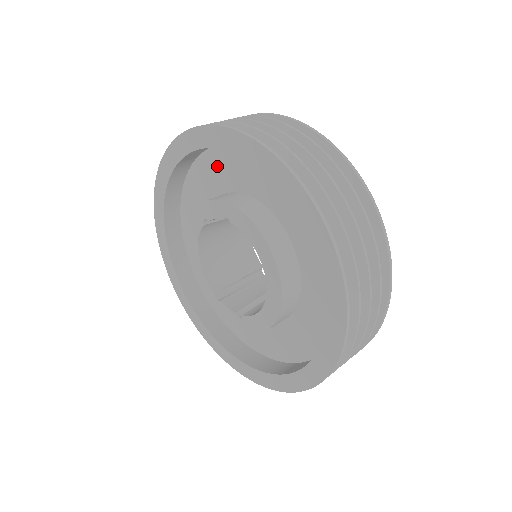
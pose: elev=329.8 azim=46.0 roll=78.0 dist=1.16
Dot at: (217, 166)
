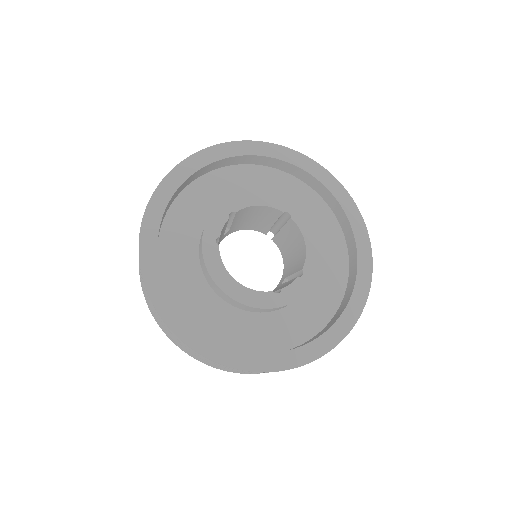
Dot at: (181, 221)
